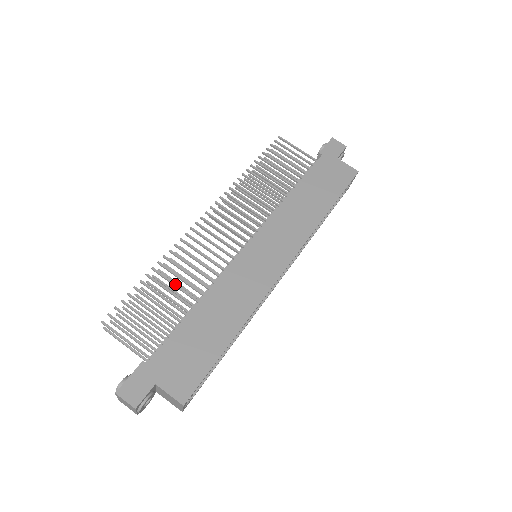
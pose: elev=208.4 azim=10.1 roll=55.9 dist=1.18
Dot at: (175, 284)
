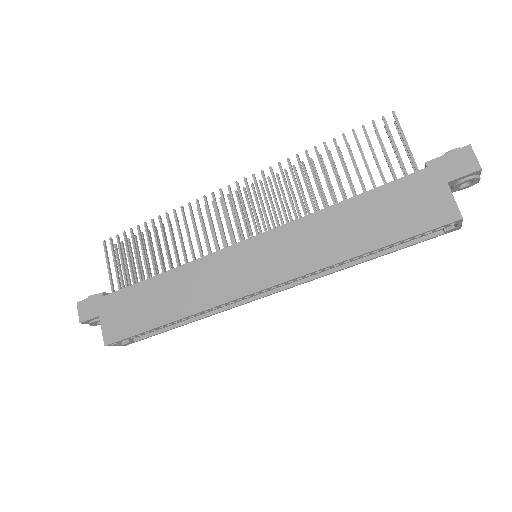
Dot at: (165, 242)
